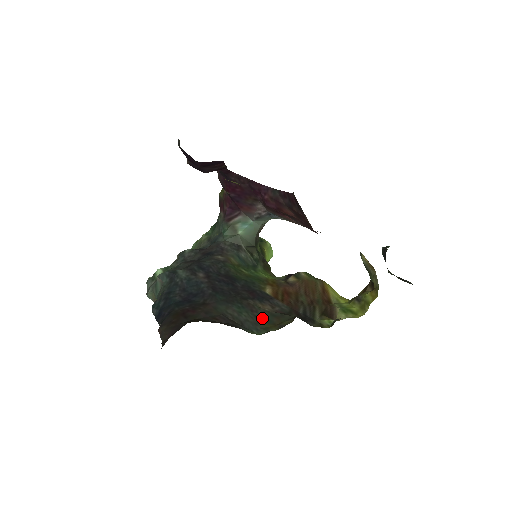
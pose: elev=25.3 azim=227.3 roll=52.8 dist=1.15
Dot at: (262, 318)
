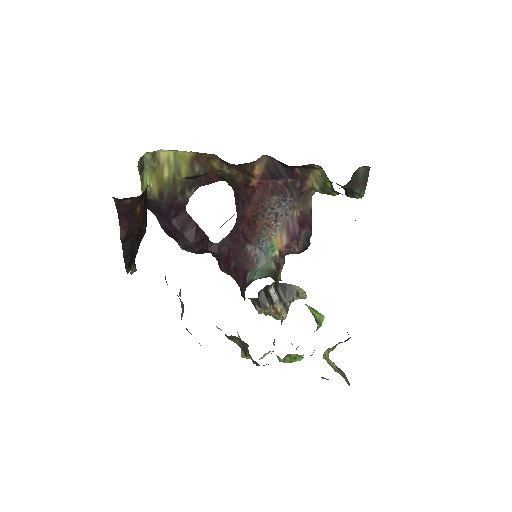
Dot at: occluded
